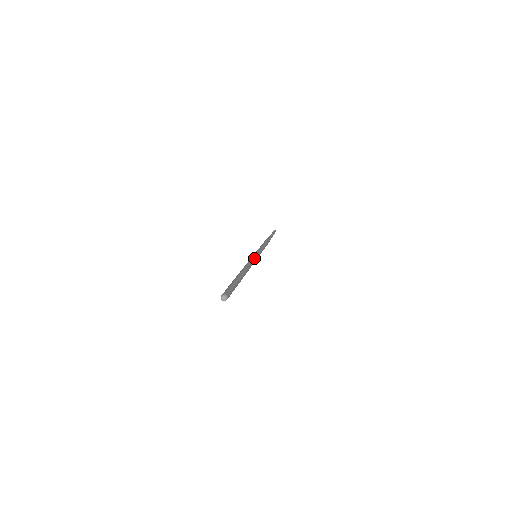
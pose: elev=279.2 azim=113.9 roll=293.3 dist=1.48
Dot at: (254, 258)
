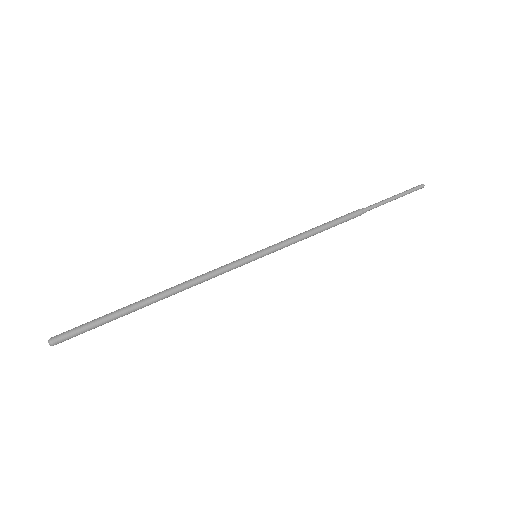
Dot at: (232, 265)
